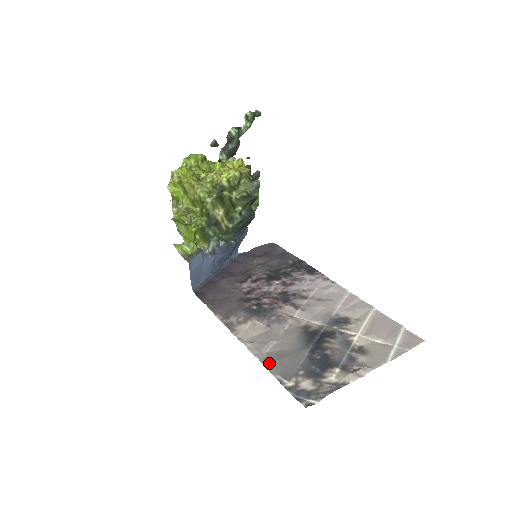
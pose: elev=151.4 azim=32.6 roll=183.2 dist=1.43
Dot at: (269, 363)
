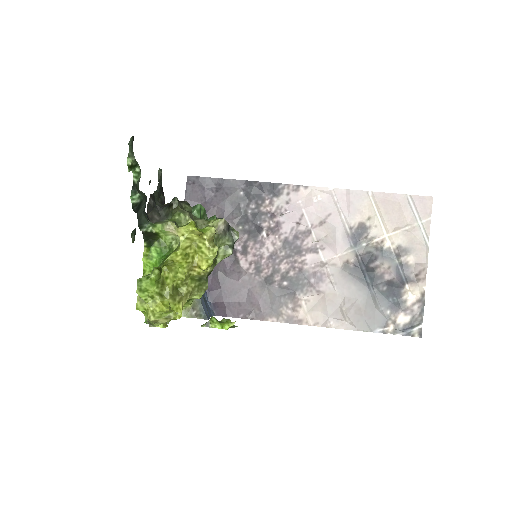
Dot at: (361, 326)
